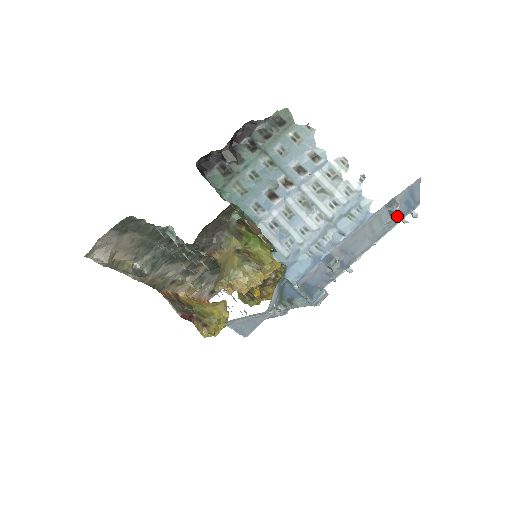
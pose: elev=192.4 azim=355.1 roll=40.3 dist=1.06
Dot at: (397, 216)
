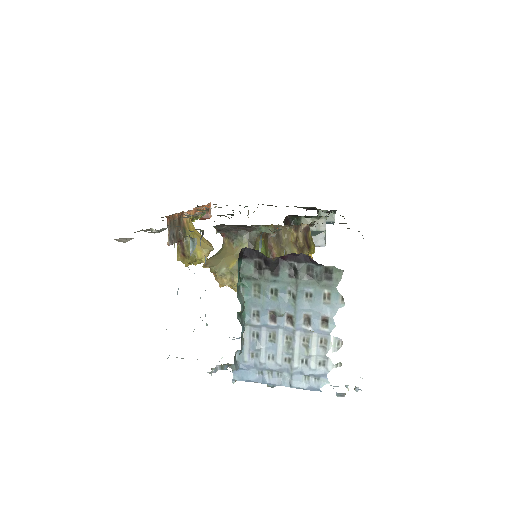
Dot at: occluded
